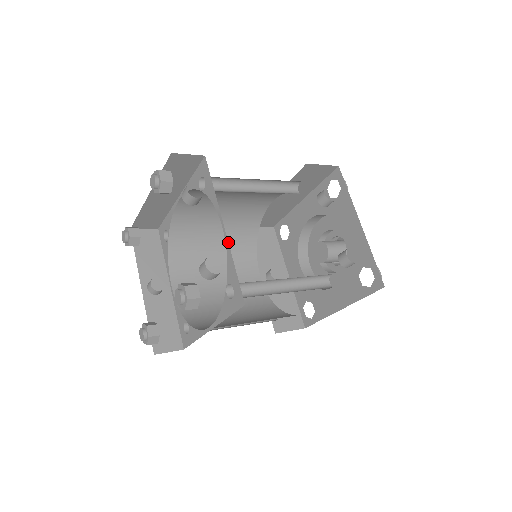
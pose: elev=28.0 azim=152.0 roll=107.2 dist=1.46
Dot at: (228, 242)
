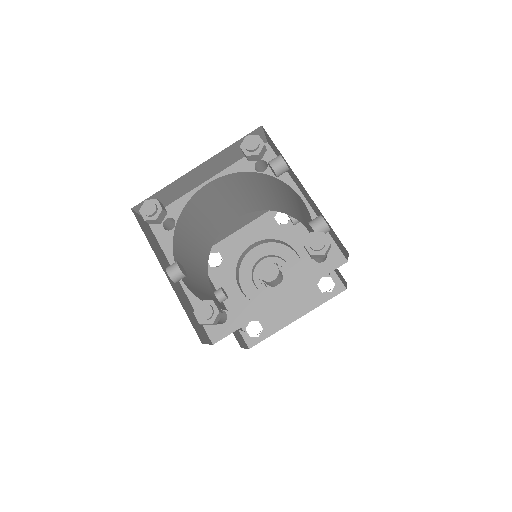
Dot at: (198, 251)
